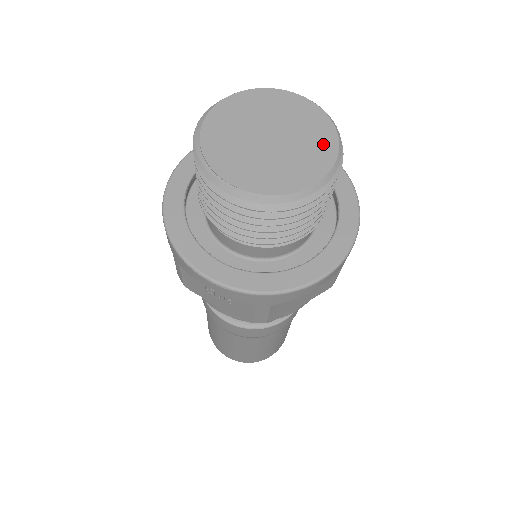
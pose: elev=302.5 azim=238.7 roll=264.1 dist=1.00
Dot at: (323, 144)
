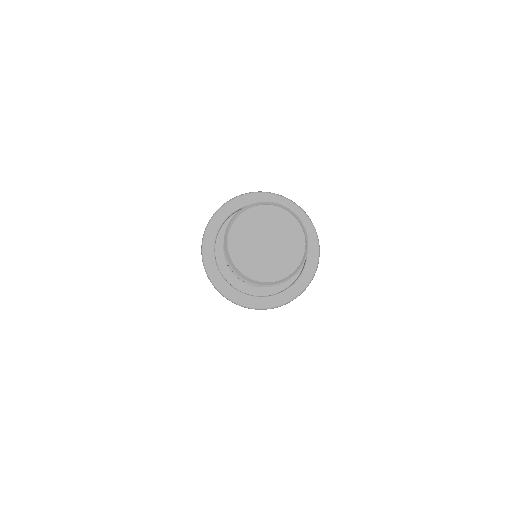
Dot at: (285, 267)
